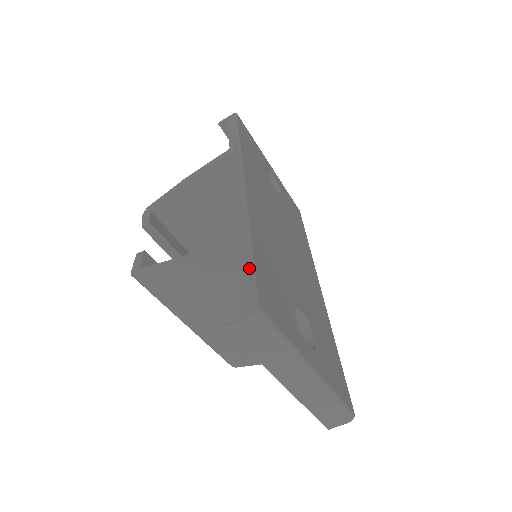
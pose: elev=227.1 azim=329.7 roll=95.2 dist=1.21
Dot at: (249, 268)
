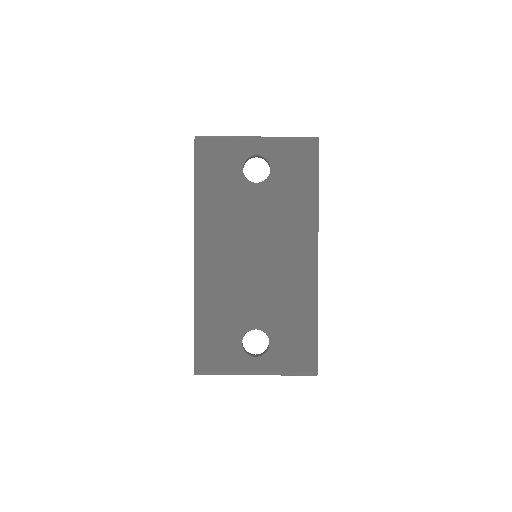
Dot at: (194, 343)
